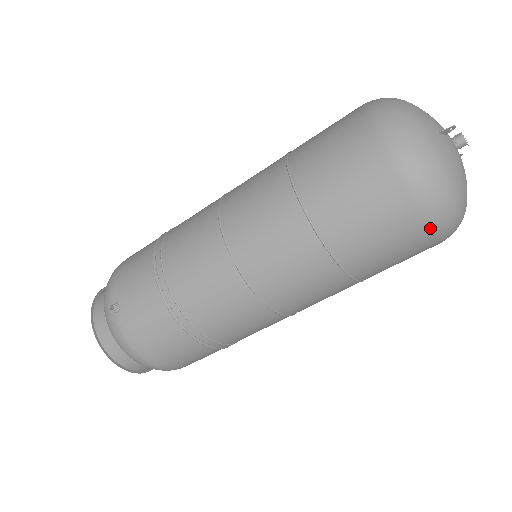
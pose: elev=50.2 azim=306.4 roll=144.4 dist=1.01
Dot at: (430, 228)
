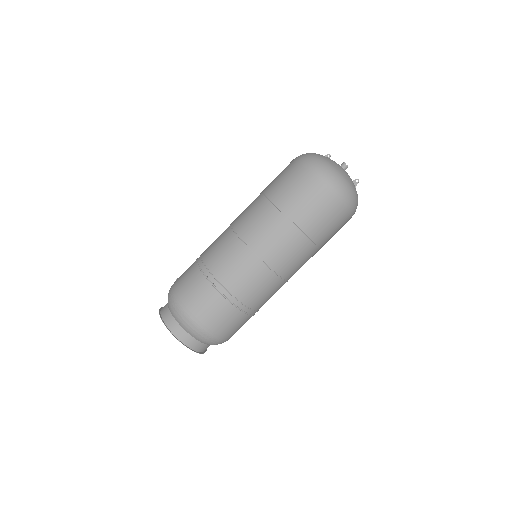
Dot at: (304, 166)
